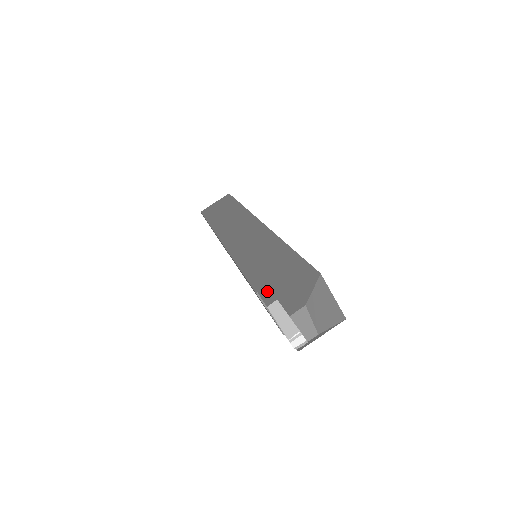
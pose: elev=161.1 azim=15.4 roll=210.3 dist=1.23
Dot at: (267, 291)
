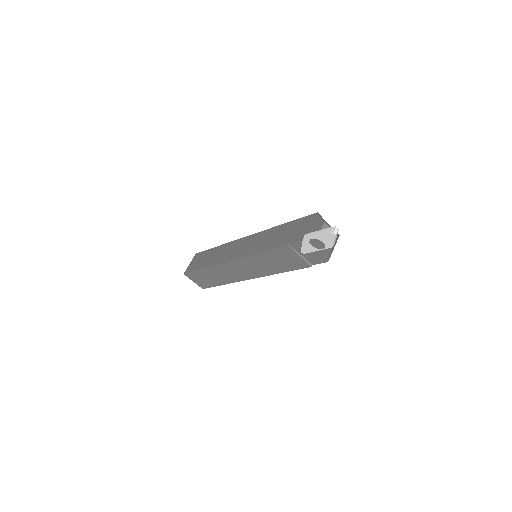
Dot at: (294, 239)
